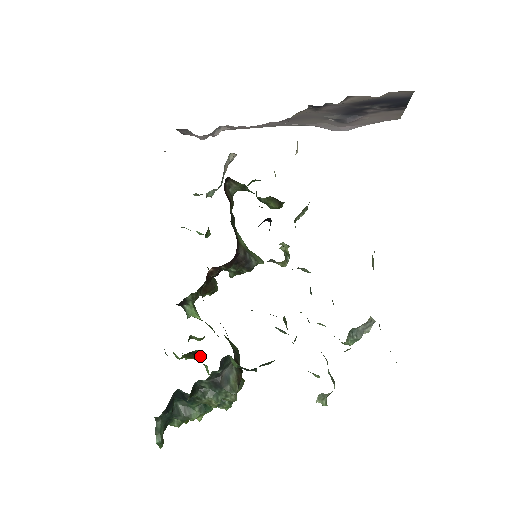
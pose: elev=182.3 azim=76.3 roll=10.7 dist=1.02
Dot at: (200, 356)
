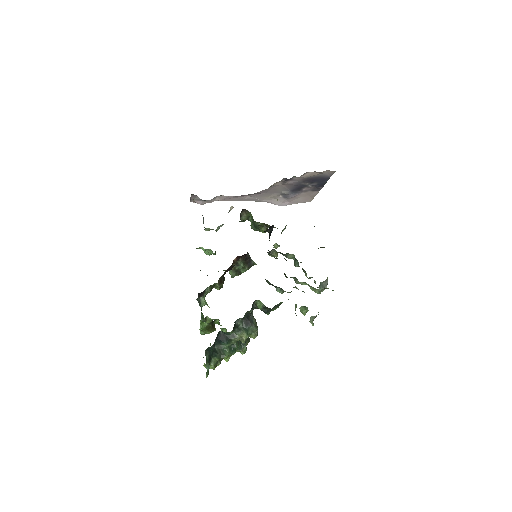
Dot at: (215, 329)
